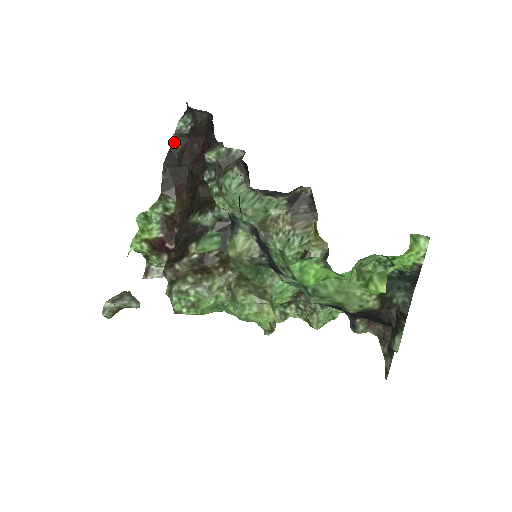
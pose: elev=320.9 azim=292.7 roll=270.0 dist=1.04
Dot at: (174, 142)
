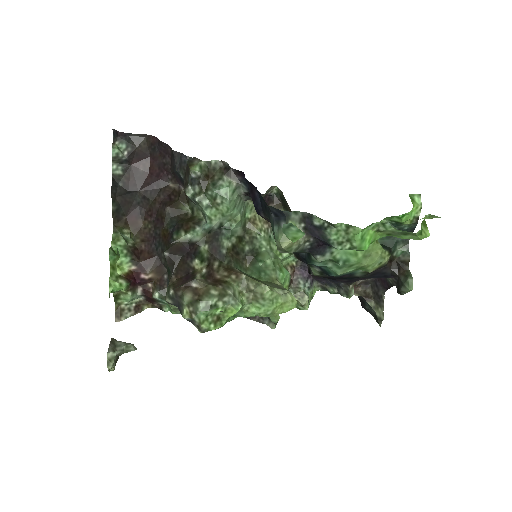
Dot at: (115, 170)
